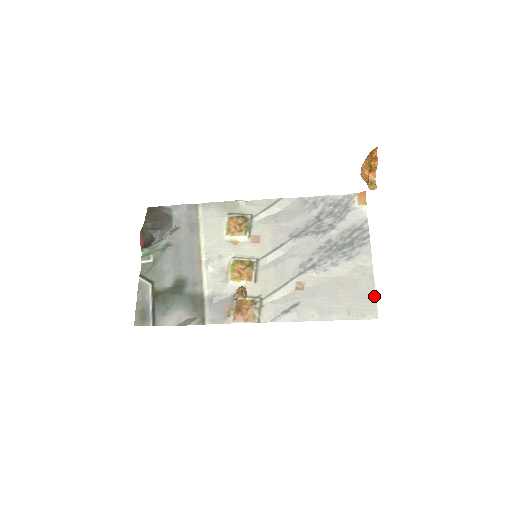
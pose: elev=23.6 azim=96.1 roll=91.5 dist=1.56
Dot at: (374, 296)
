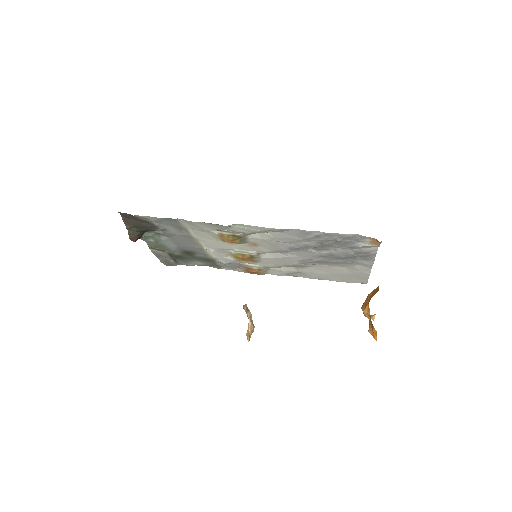
Dot at: (367, 278)
